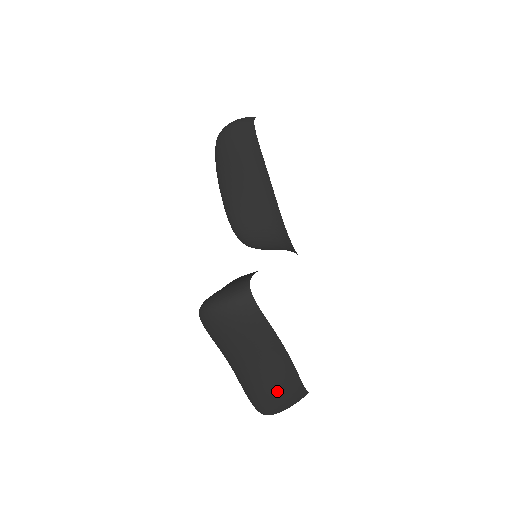
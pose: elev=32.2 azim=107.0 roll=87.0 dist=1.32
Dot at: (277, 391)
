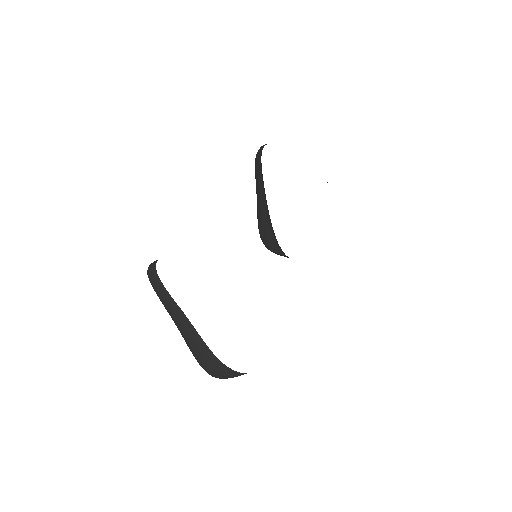
Dot at: (196, 351)
